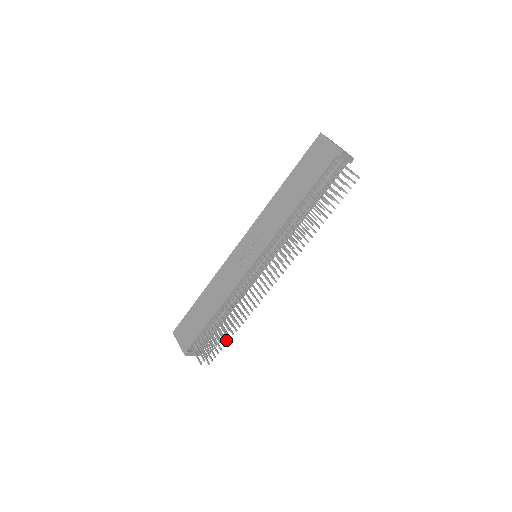
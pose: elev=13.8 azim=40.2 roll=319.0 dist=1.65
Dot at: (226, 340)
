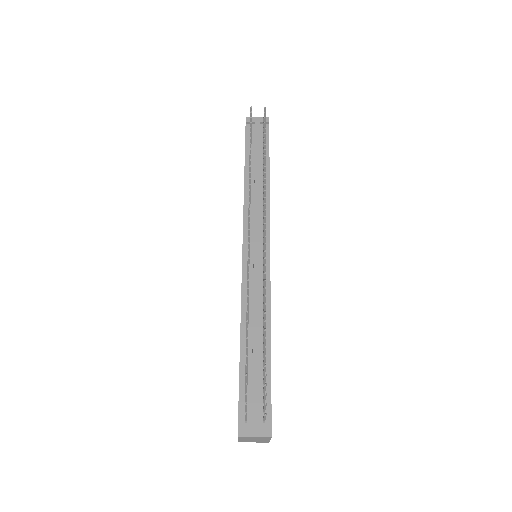
Dot at: occluded
